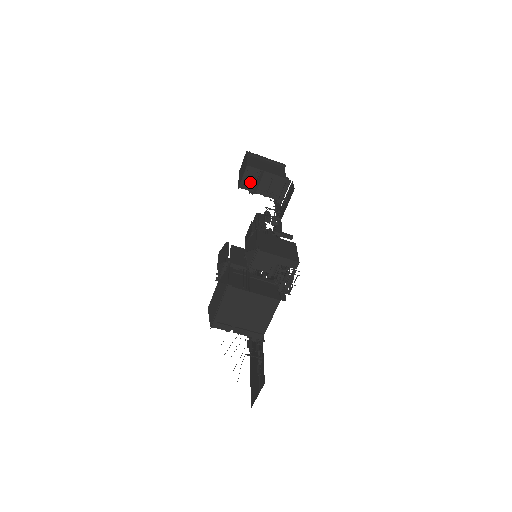
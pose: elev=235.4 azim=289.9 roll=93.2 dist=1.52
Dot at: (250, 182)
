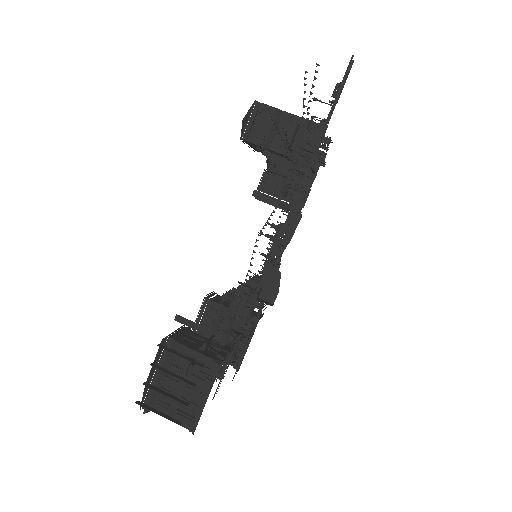
Dot at: (218, 301)
